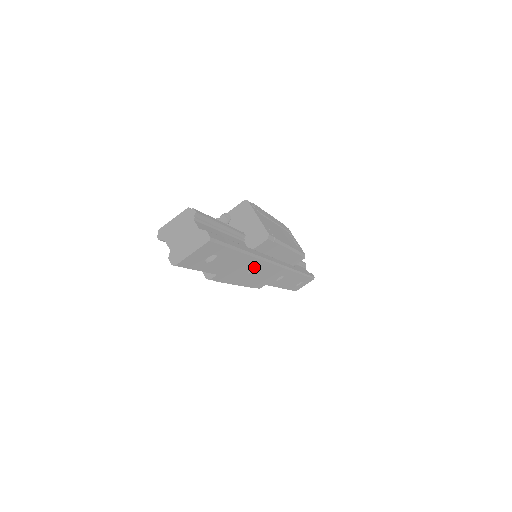
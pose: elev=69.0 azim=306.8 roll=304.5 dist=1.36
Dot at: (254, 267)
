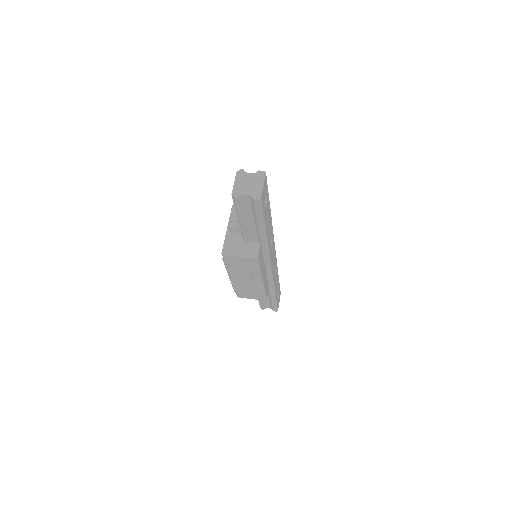
Dot at: (271, 238)
